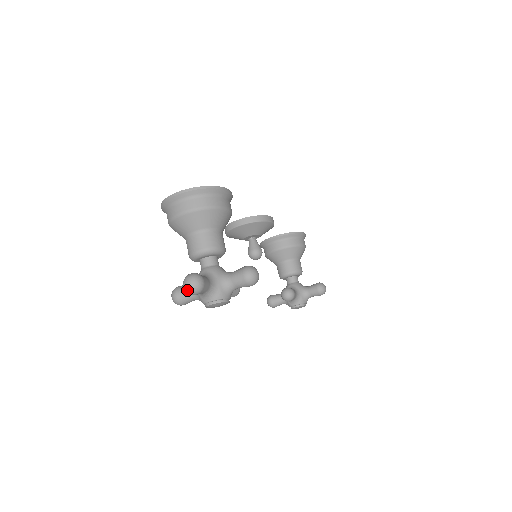
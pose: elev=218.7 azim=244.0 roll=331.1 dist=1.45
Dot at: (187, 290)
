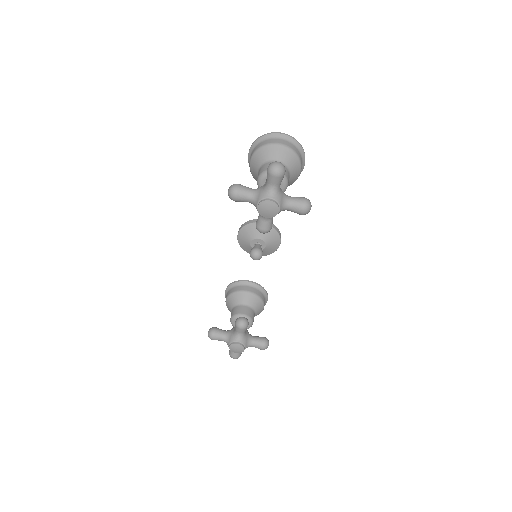
Dot at: (273, 167)
